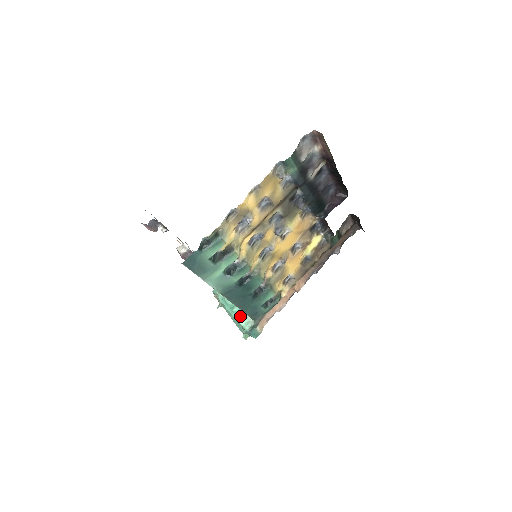
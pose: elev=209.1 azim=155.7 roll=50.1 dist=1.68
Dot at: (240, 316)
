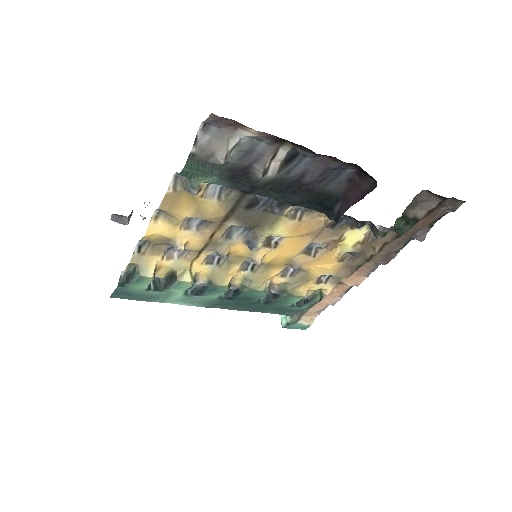
Dot at: occluded
